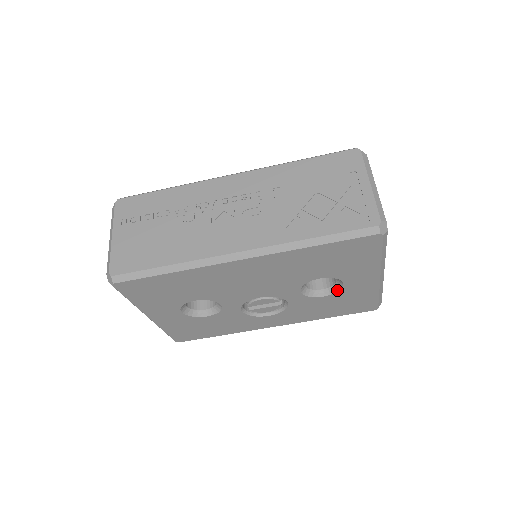
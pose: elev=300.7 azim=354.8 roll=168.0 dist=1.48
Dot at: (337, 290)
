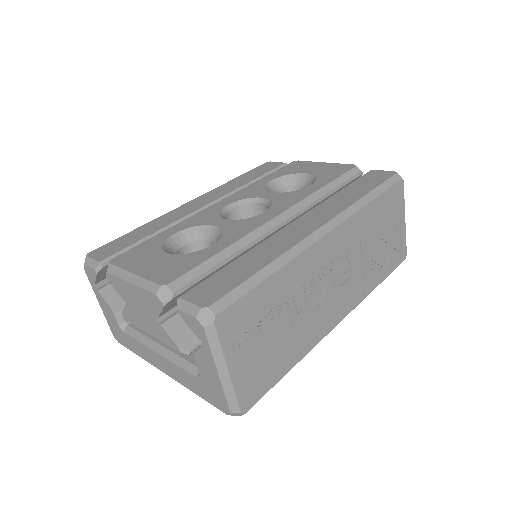
Dot at: occluded
